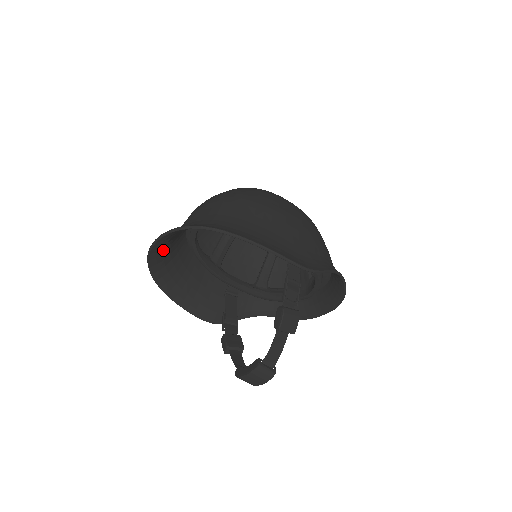
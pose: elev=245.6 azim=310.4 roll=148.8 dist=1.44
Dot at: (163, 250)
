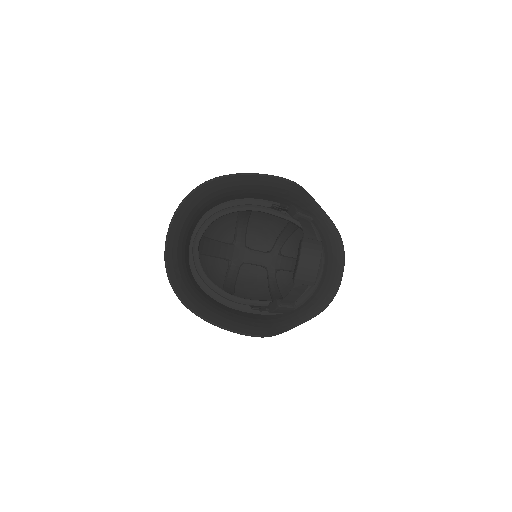
Dot at: (177, 261)
